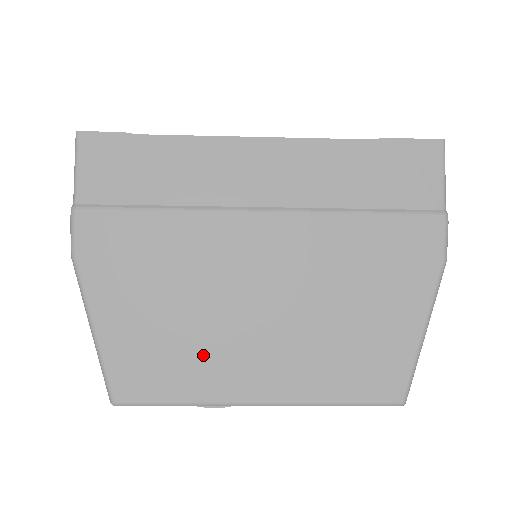
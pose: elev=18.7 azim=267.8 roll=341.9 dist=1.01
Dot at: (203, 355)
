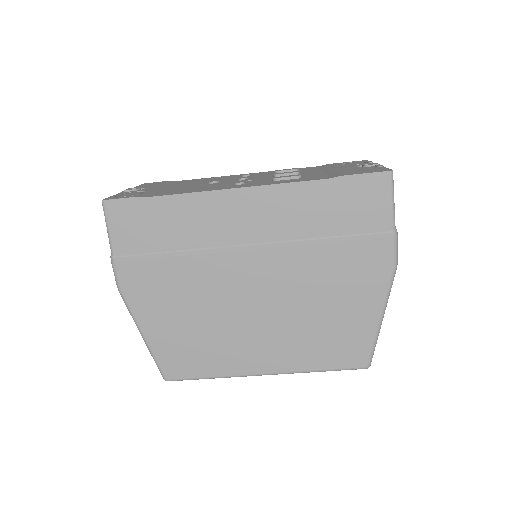
Dot at: (220, 347)
